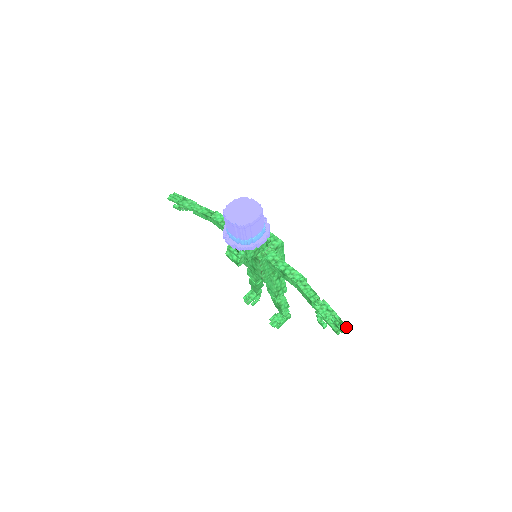
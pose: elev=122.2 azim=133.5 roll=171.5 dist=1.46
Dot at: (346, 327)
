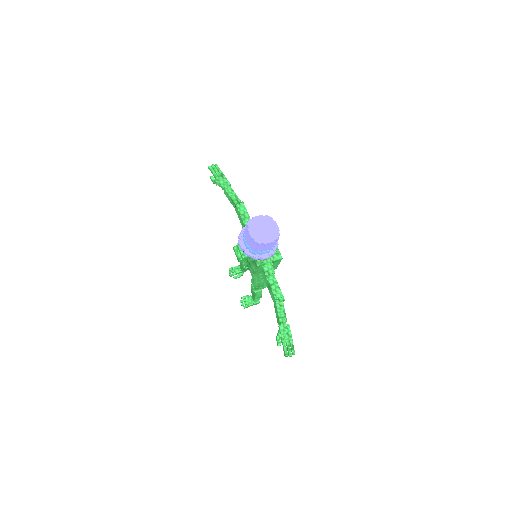
Dot at: (294, 354)
